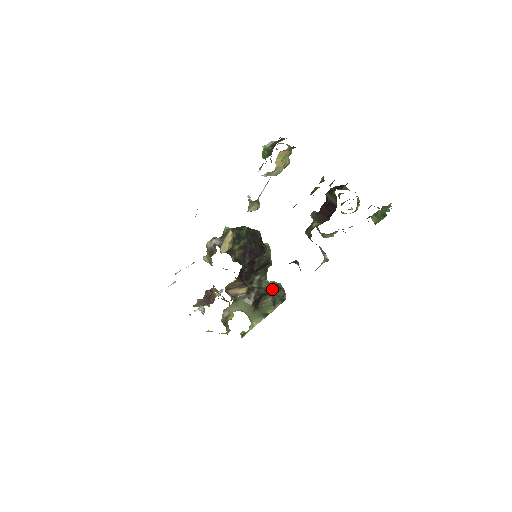
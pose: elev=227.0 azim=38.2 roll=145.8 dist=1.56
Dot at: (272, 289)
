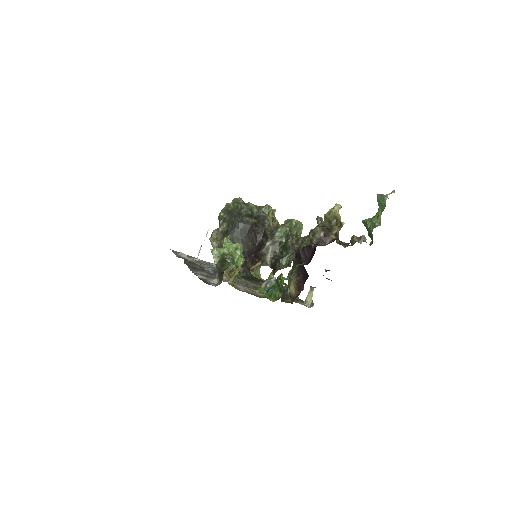
Dot at: (284, 248)
